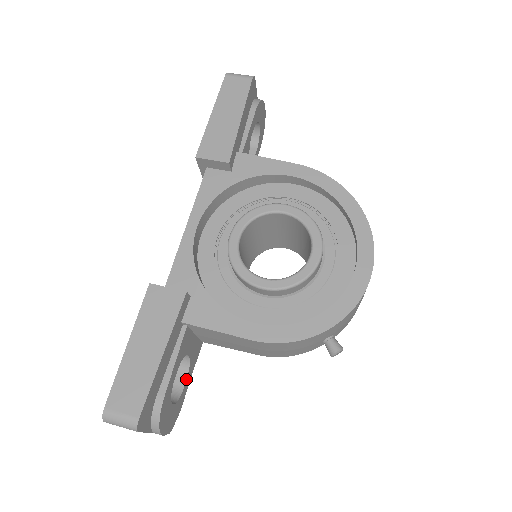
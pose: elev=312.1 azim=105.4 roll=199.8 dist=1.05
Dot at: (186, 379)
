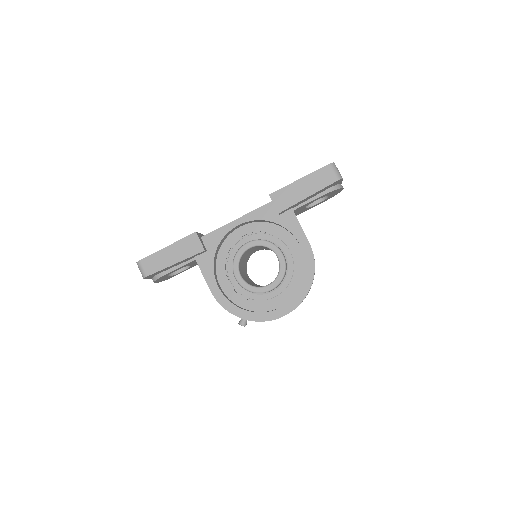
Dot at: (184, 270)
